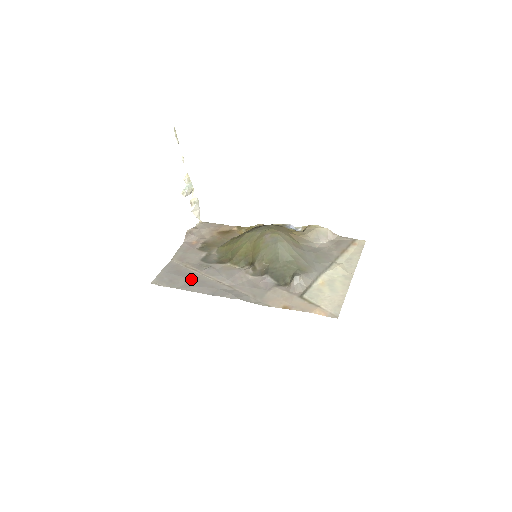
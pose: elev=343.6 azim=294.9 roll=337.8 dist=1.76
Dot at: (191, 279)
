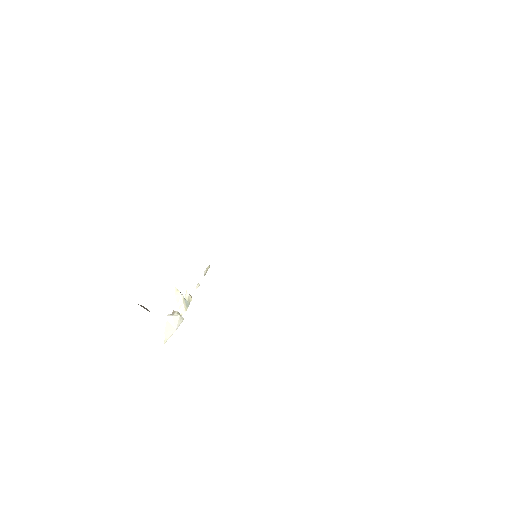
Dot at: occluded
